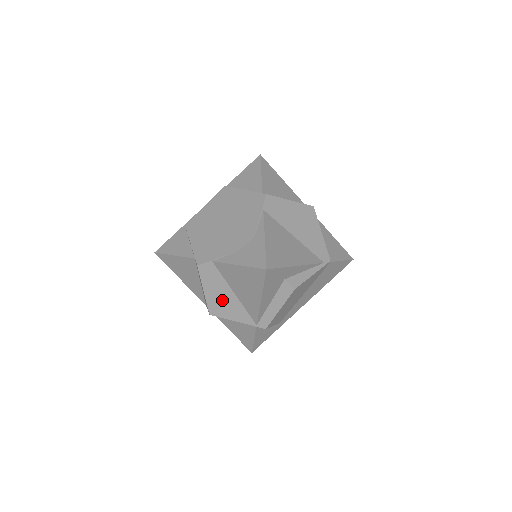
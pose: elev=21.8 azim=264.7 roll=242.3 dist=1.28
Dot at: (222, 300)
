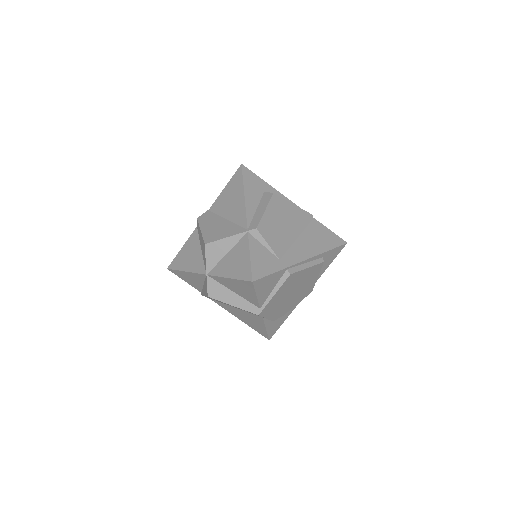
Dot at: (216, 229)
